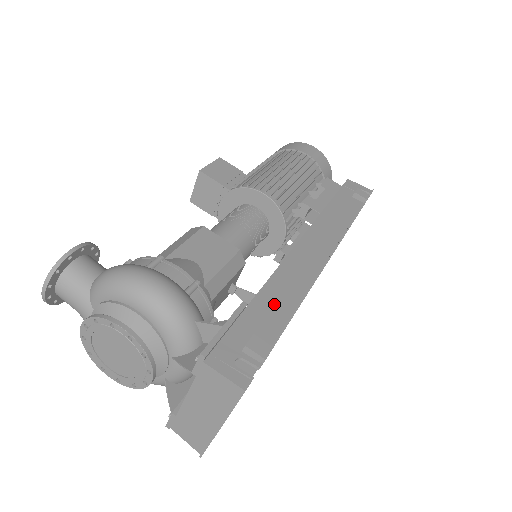
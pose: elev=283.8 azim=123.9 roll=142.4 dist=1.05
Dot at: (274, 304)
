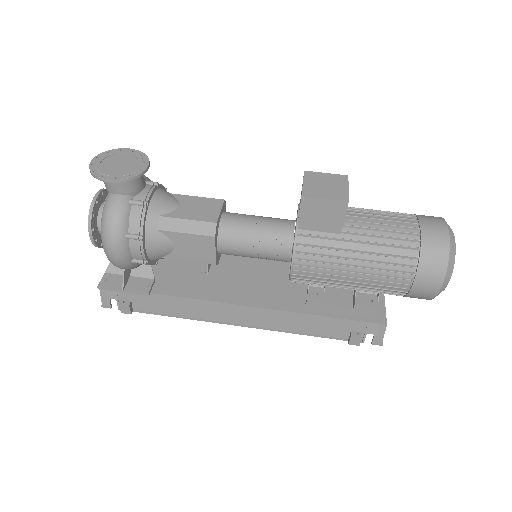
Dot at: (167, 305)
